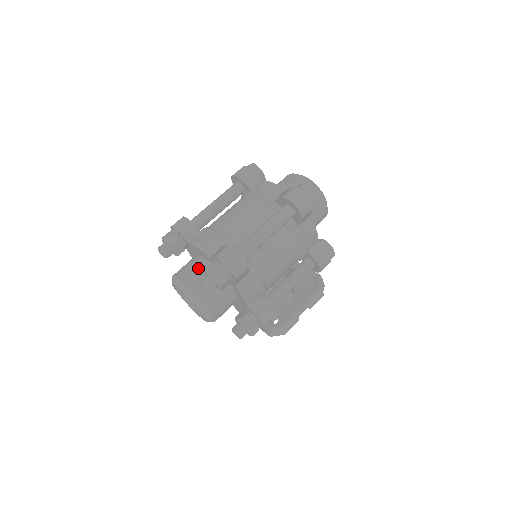
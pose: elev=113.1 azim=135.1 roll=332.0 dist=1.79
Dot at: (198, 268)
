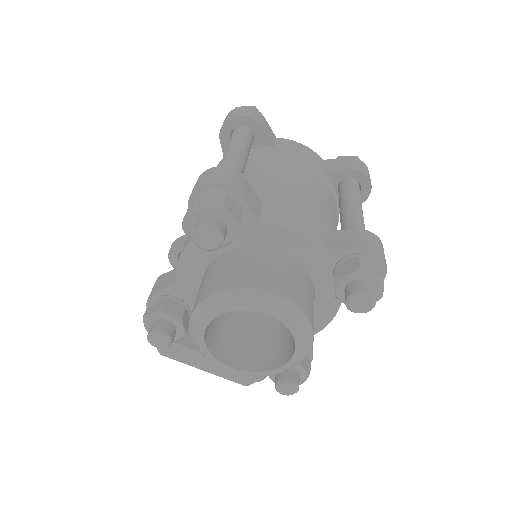
Dot at: (290, 270)
